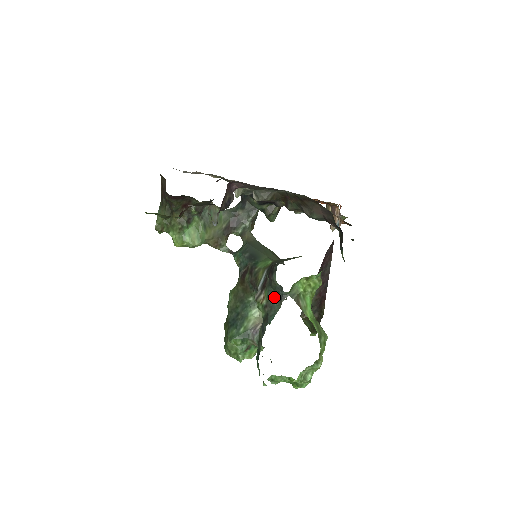
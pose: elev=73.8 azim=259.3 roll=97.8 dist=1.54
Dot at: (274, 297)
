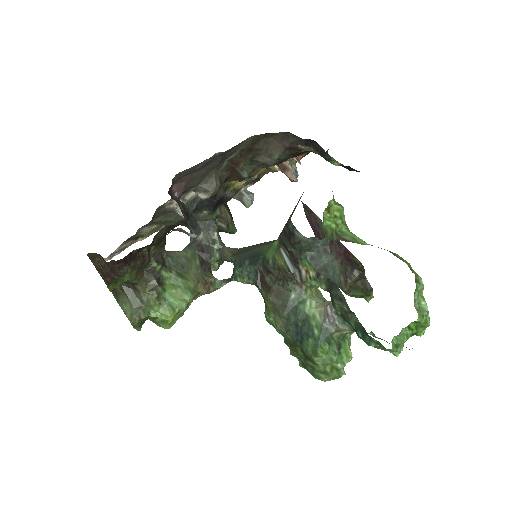
Dot at: (317, 257)
